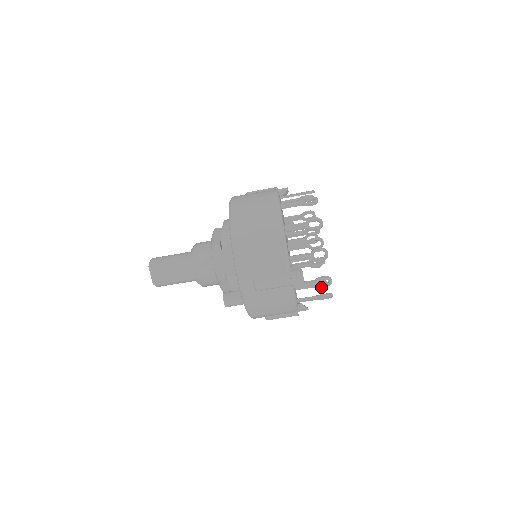
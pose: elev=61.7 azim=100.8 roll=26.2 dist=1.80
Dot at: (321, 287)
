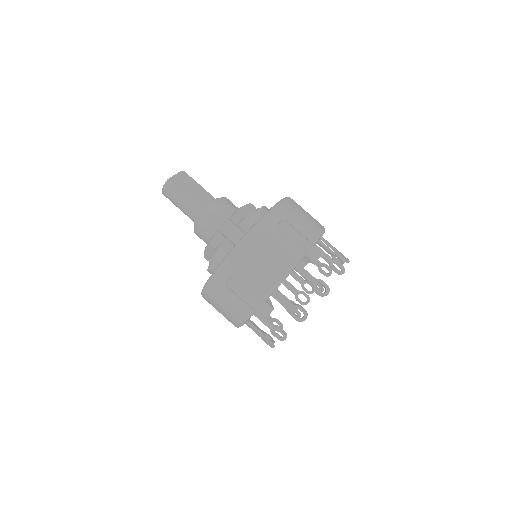
Dot at: (315, 290)
